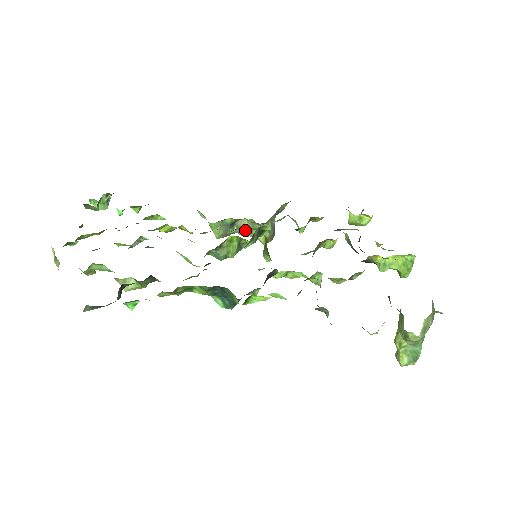
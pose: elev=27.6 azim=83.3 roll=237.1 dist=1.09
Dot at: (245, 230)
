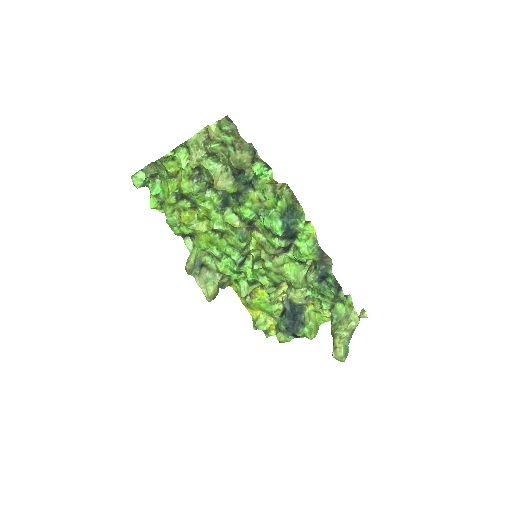
Dot at: (201, 279)
